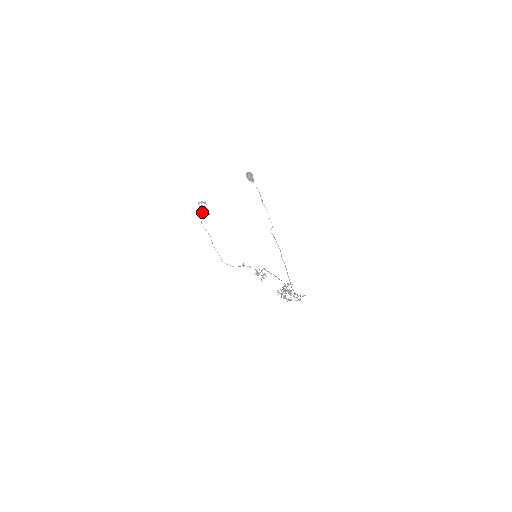
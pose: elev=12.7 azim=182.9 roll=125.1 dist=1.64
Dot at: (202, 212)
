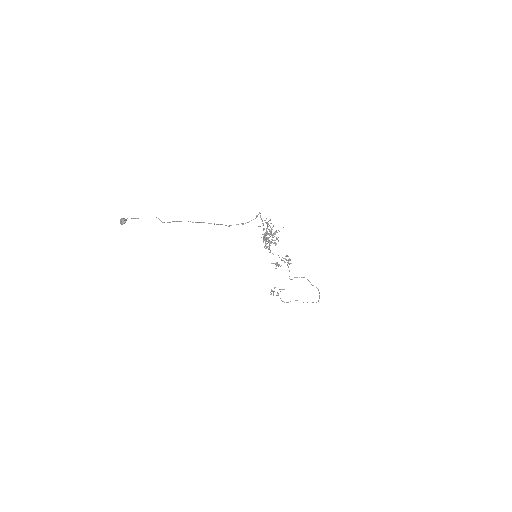
Dot at: occluded
